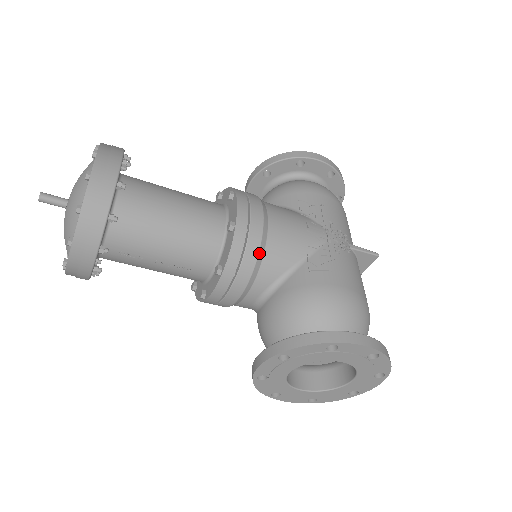
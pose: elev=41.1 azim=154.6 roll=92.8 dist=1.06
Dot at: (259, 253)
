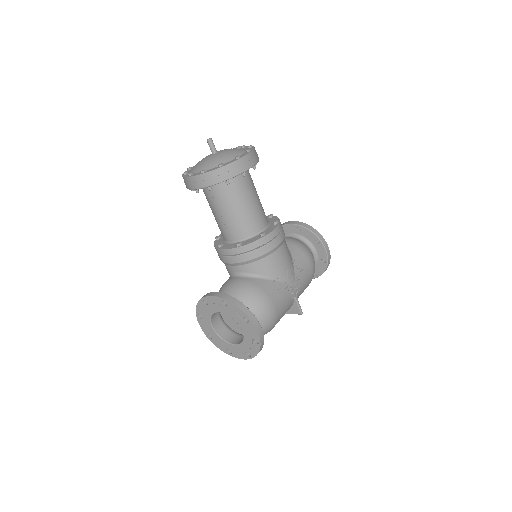
Dot at: (261, 256)
